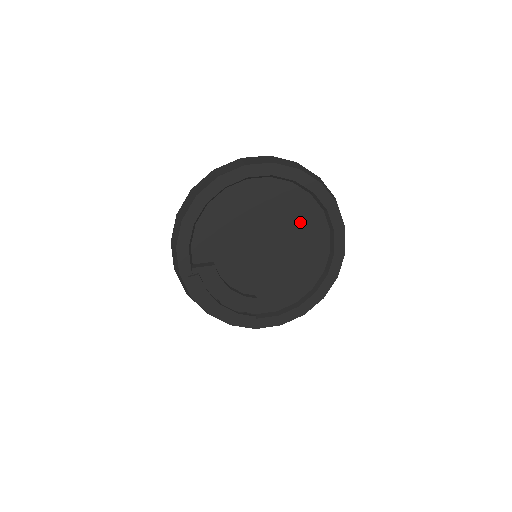
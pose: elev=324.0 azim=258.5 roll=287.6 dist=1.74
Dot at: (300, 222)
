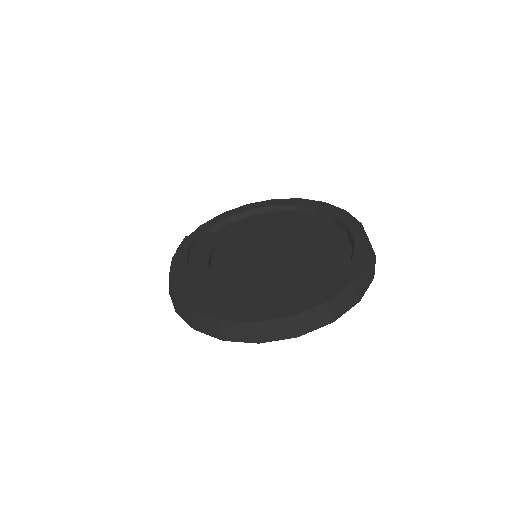
Dot at: (321, 249)
